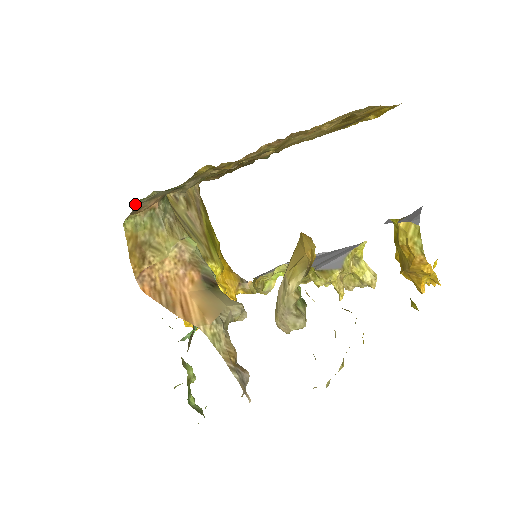
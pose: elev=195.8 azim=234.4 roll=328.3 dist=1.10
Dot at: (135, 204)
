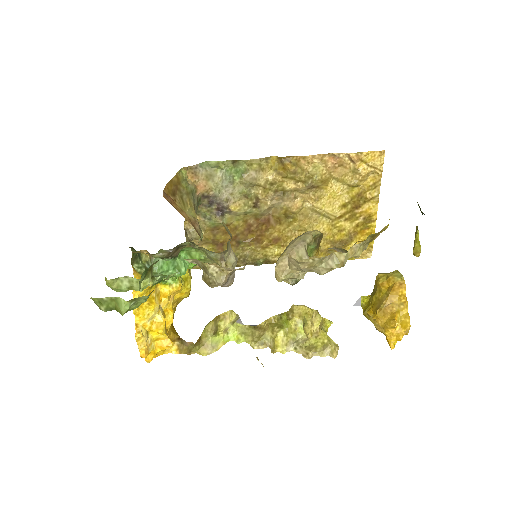
Dot at: (202, 164)
